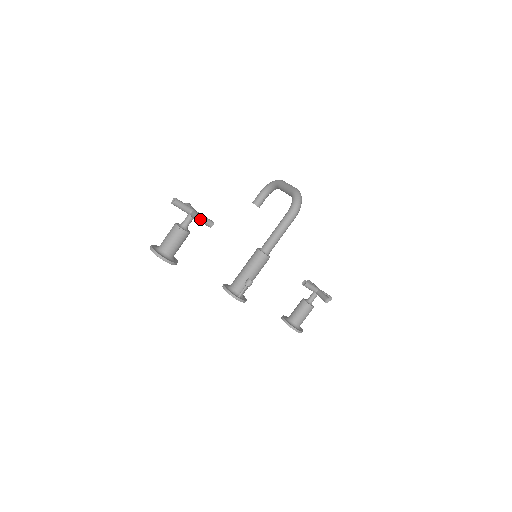
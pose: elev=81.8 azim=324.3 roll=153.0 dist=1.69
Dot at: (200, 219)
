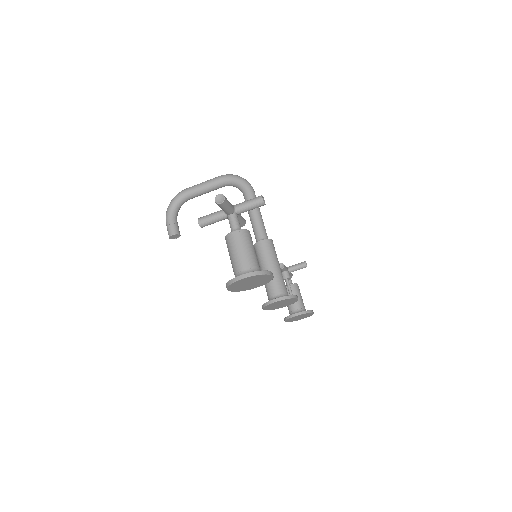
Dot at: (262, 198)
